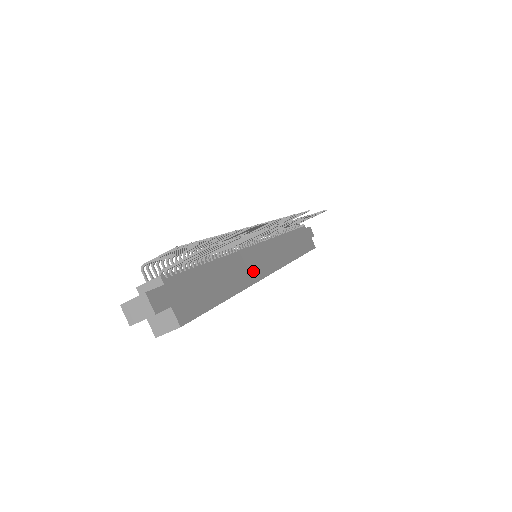
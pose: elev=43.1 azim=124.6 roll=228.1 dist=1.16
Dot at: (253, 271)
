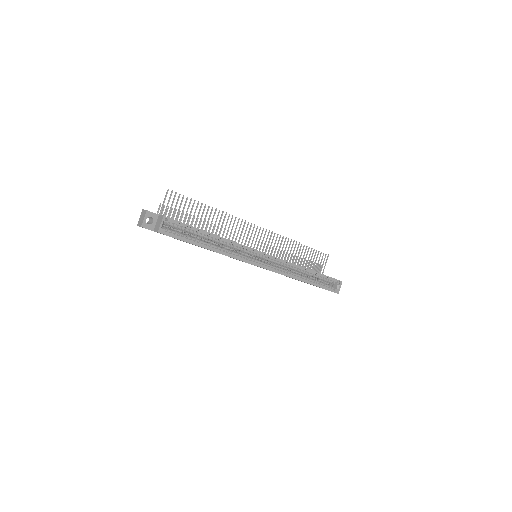
Dot at: occluded
